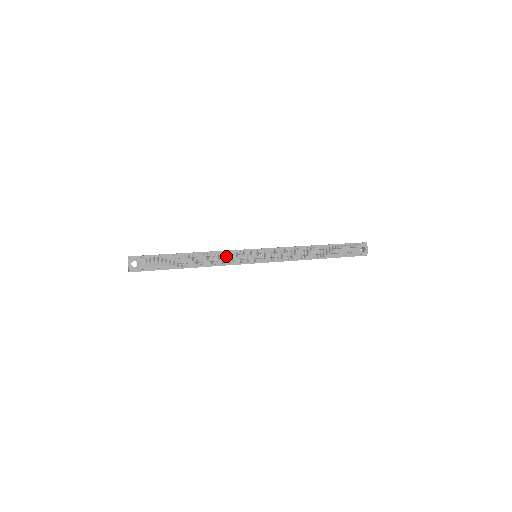
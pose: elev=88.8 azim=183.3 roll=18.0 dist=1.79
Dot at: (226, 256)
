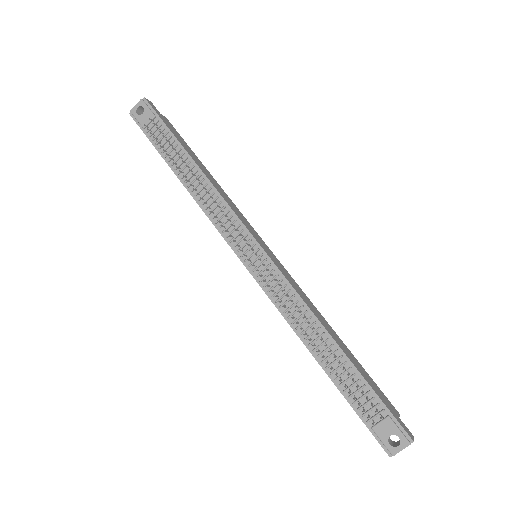
Dot at: (220, 209)
